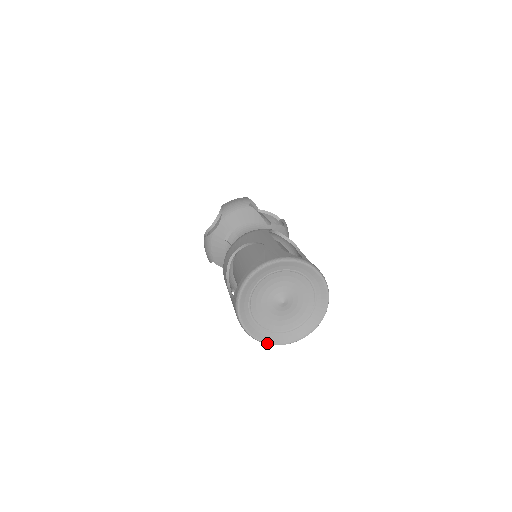
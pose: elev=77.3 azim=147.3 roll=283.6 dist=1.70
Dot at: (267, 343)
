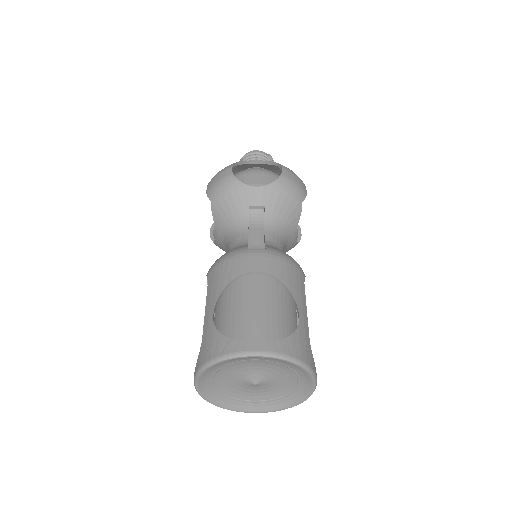
Dot at: (199, 392)
